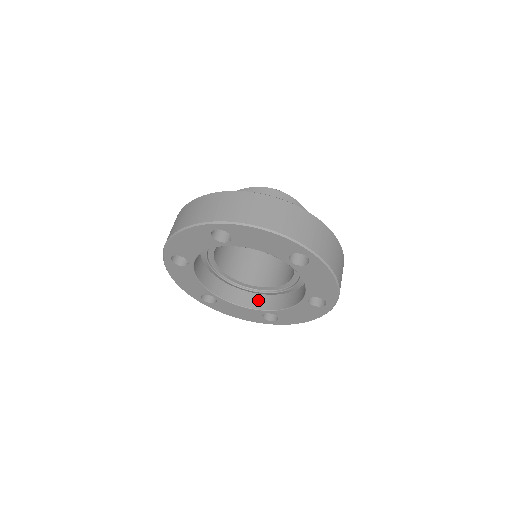
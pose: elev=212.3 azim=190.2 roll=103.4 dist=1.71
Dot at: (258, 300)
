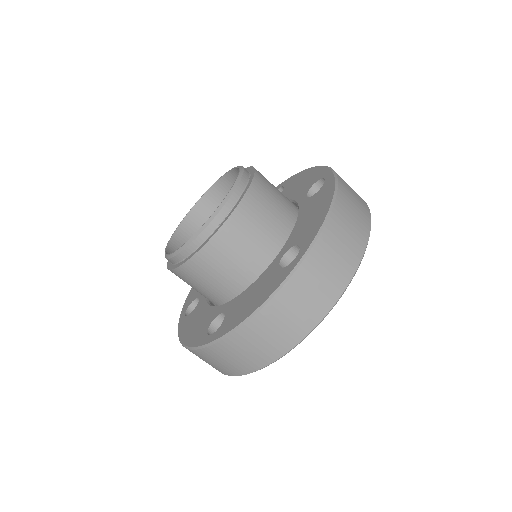
Dot at: occluded
